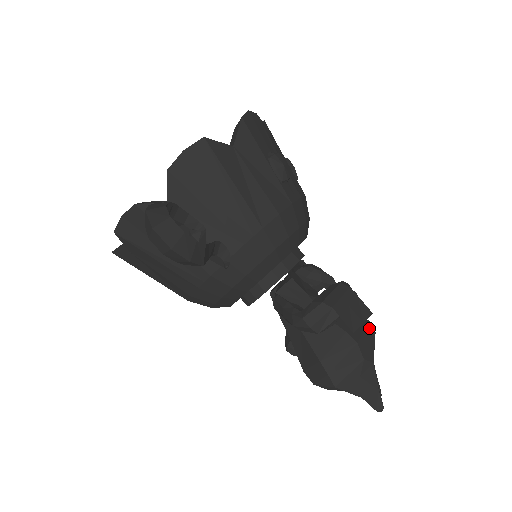
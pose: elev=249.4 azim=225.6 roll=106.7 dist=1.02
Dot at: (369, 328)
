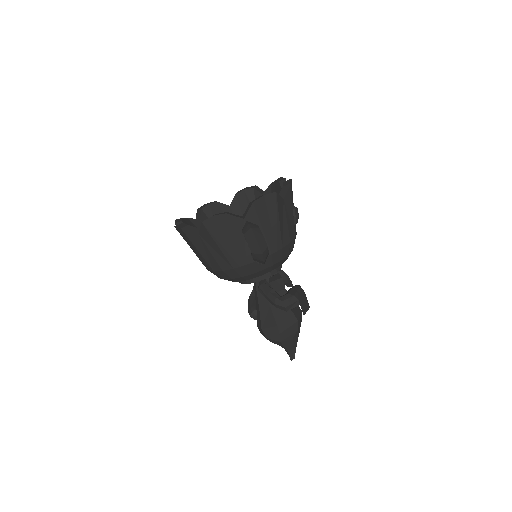
Dot at: (301, 314)
